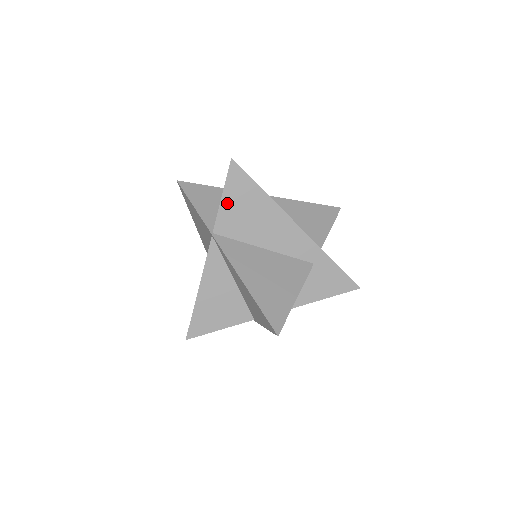
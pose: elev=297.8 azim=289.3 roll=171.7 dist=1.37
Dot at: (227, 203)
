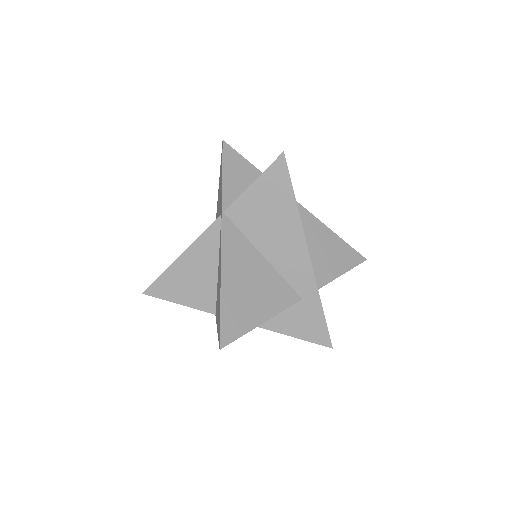
Dot at: (254, 192)
